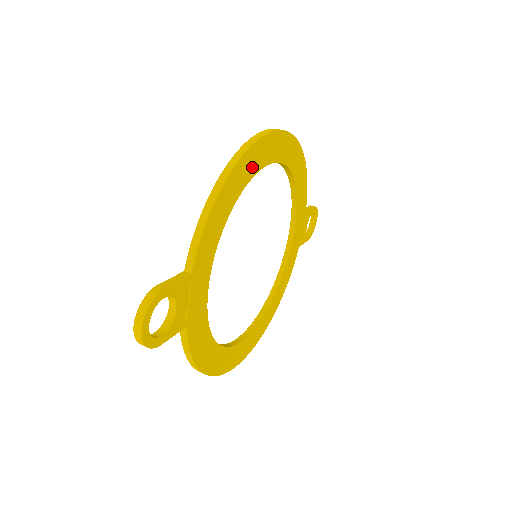
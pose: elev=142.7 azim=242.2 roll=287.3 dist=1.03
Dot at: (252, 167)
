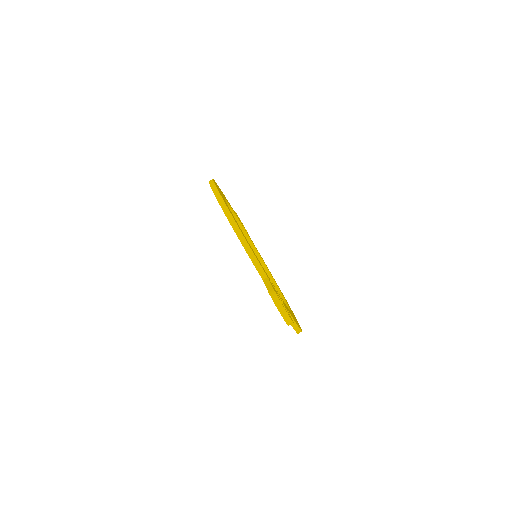
Dot at: occluded
